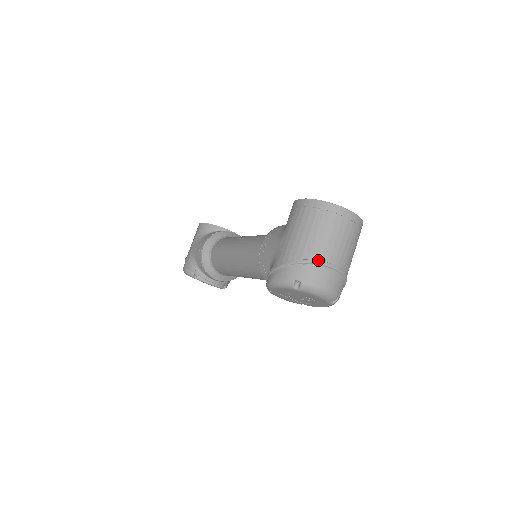
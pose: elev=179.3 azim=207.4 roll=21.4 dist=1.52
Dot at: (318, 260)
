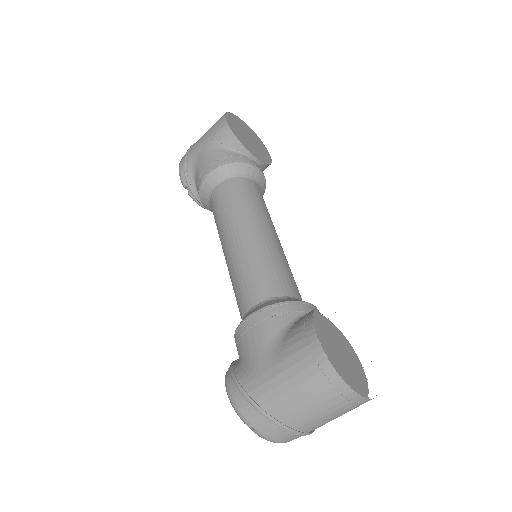
Dot at: (288, 427)
